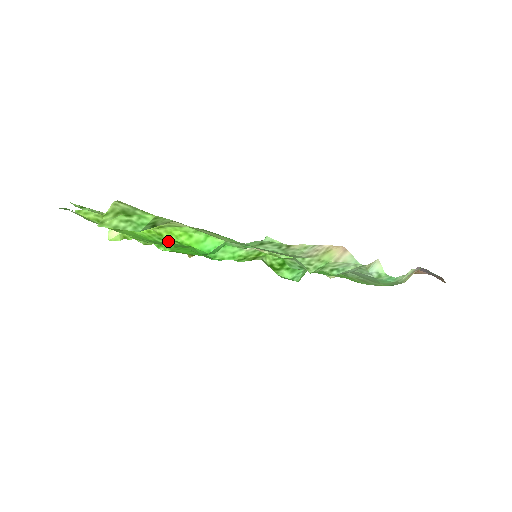
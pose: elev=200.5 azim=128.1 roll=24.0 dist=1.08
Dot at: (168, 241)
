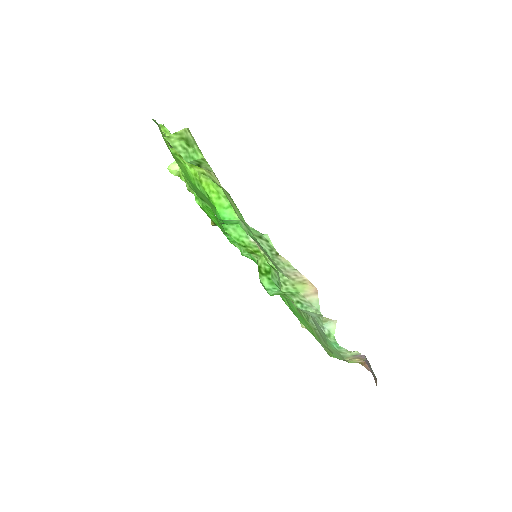
Dot at: (203, 191)
